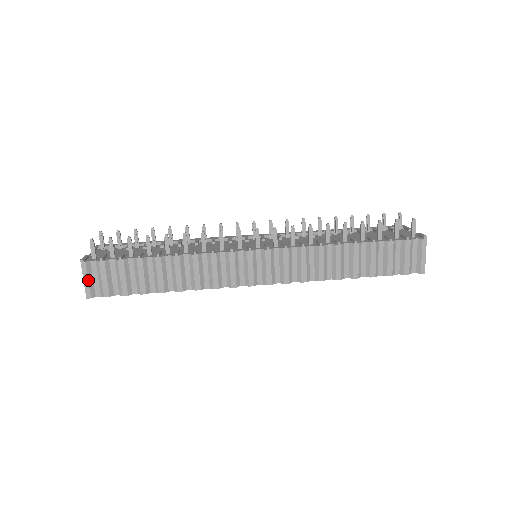
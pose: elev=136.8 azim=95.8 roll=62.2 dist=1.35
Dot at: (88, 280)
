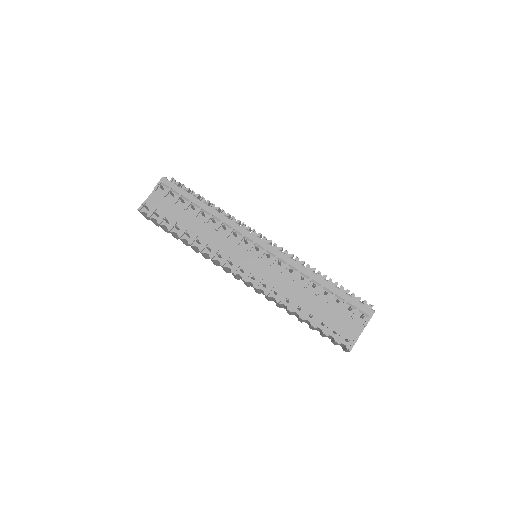
Dot at: (144, 216)
